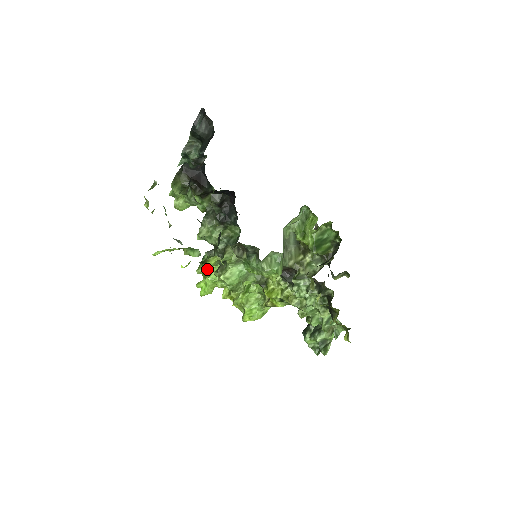
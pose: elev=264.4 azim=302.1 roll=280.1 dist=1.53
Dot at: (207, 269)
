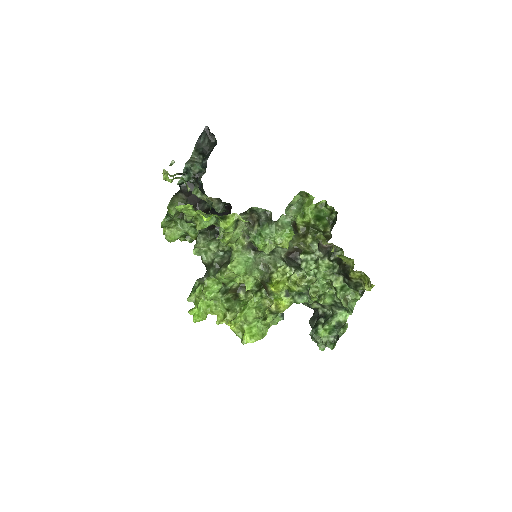
Dot at: (202, 289)
